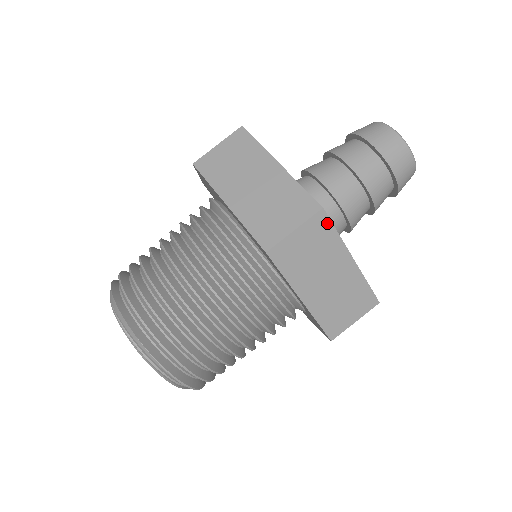
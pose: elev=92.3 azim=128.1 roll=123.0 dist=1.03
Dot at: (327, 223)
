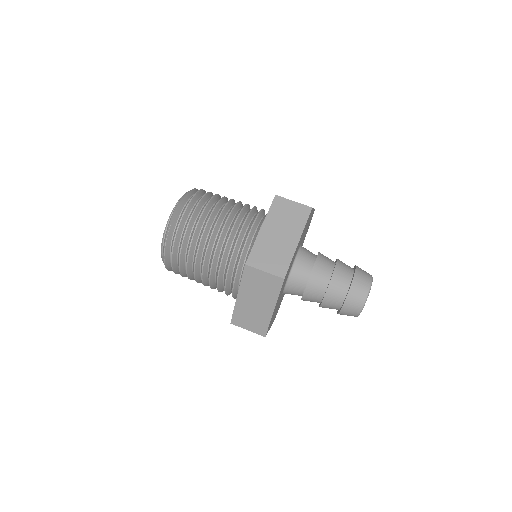
Dot at: (280, 285)
